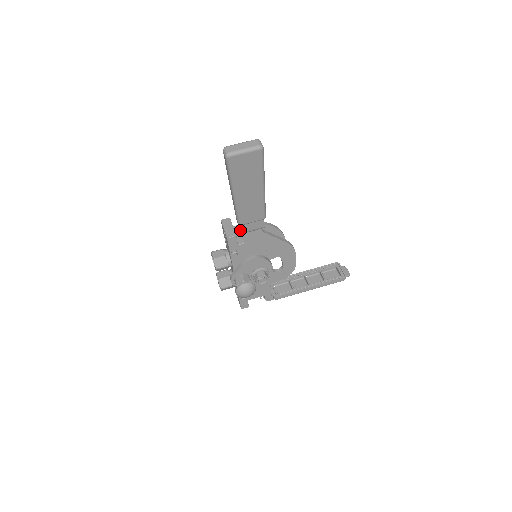
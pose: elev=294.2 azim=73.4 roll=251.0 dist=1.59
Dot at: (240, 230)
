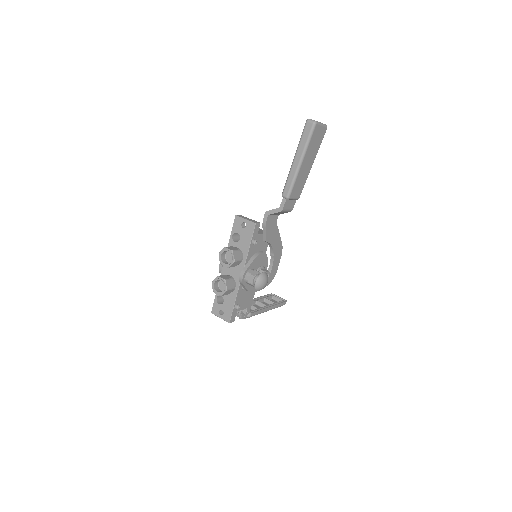
Dot at: (281, 207)
